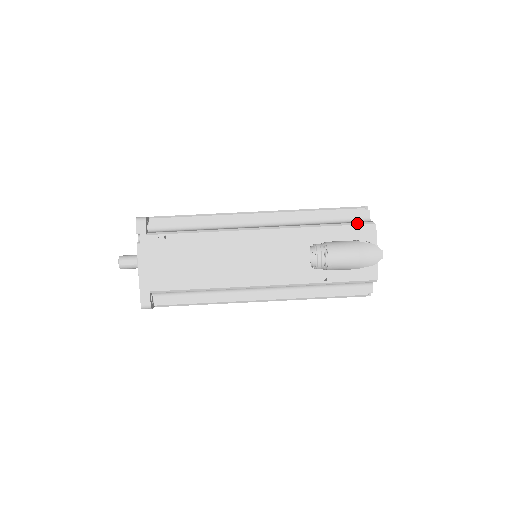
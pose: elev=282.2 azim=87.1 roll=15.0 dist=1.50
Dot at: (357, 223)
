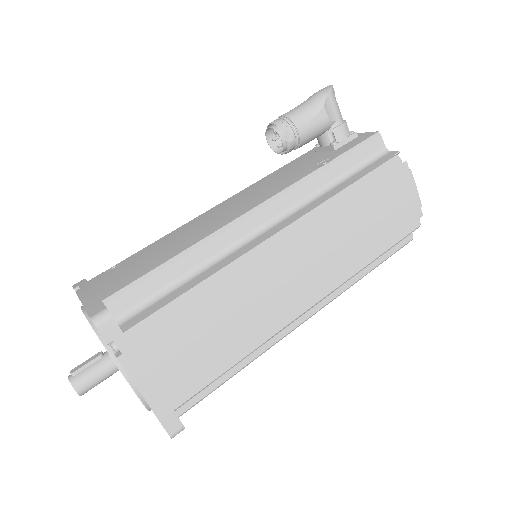
Dot at: occluded
